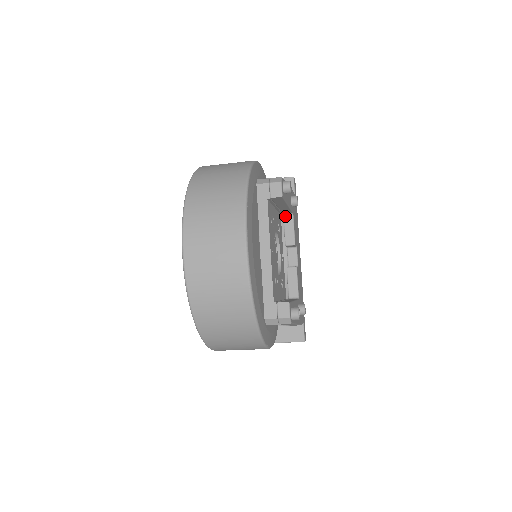
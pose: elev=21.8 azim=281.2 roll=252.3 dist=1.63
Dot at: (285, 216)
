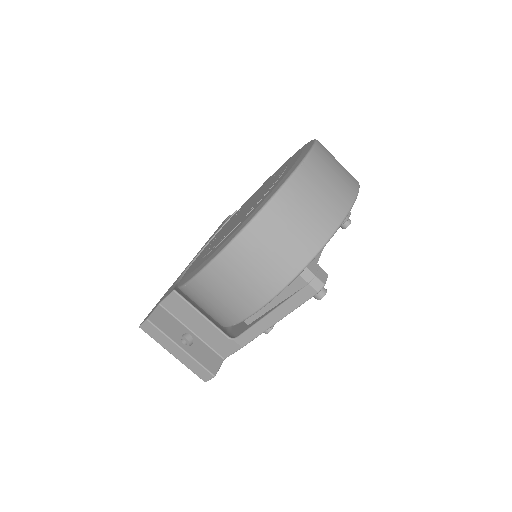
Dot at: occluded
